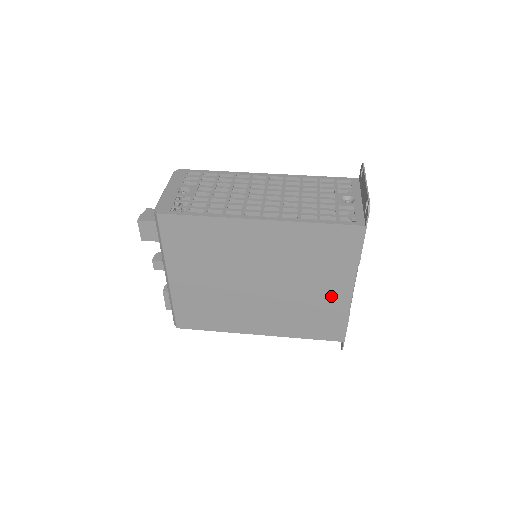
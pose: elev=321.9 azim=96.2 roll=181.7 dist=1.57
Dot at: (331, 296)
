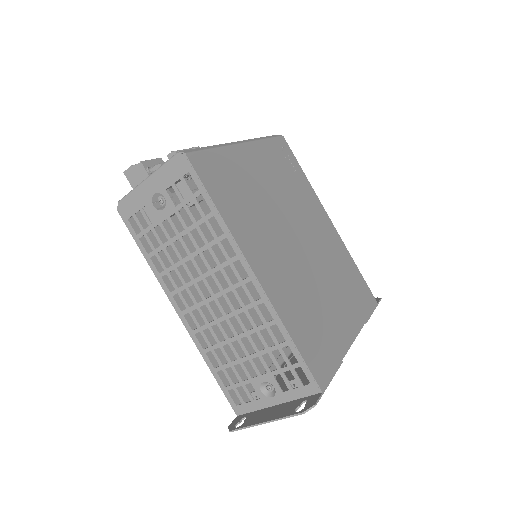
Dot at: (273, 342)
